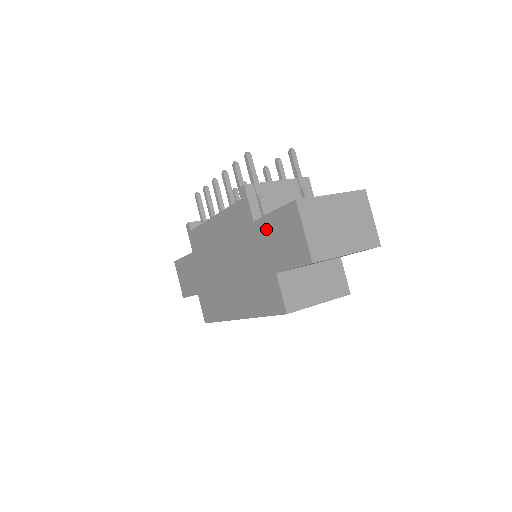
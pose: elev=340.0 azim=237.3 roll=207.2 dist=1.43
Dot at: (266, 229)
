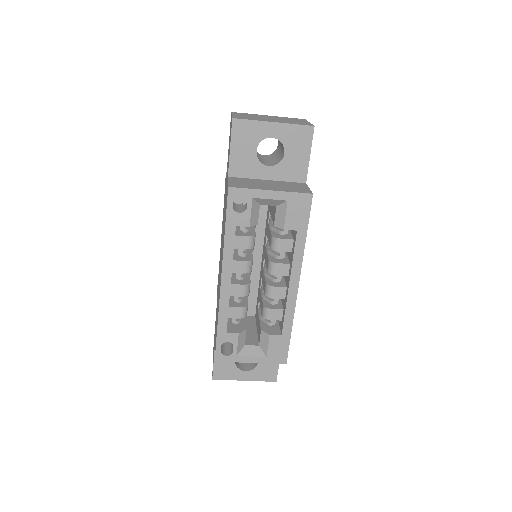
Dot at: (227, 165)
